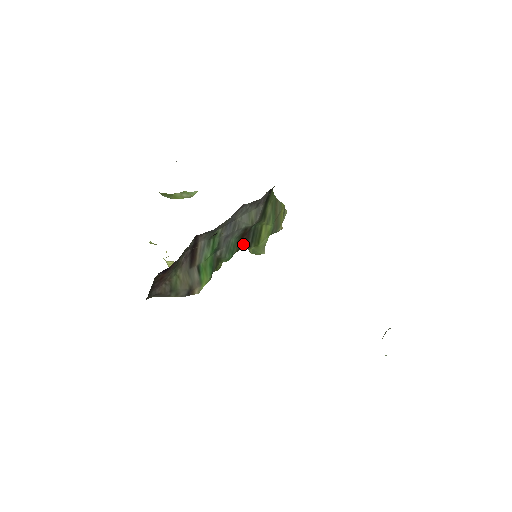
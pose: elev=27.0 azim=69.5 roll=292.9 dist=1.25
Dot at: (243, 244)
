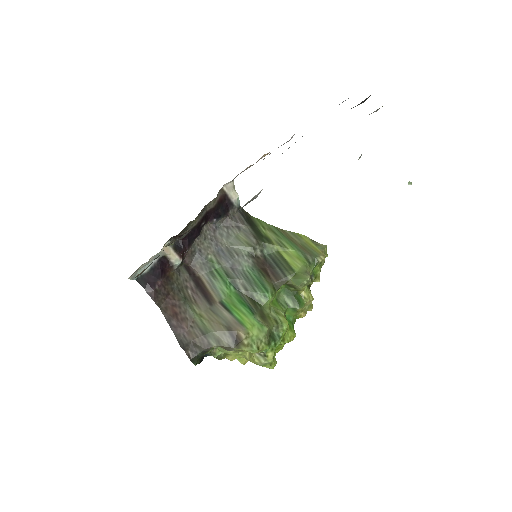
Dot at: (274, 278)
